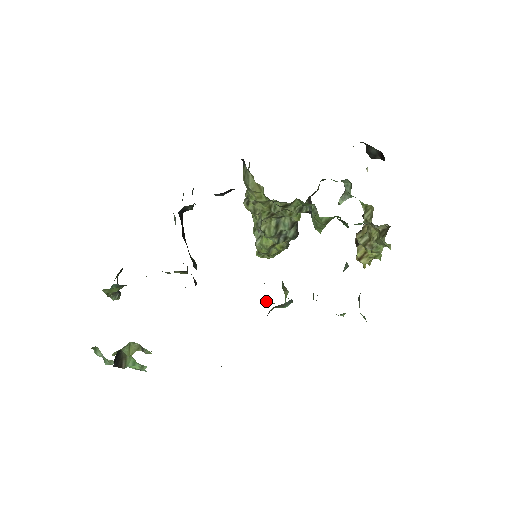
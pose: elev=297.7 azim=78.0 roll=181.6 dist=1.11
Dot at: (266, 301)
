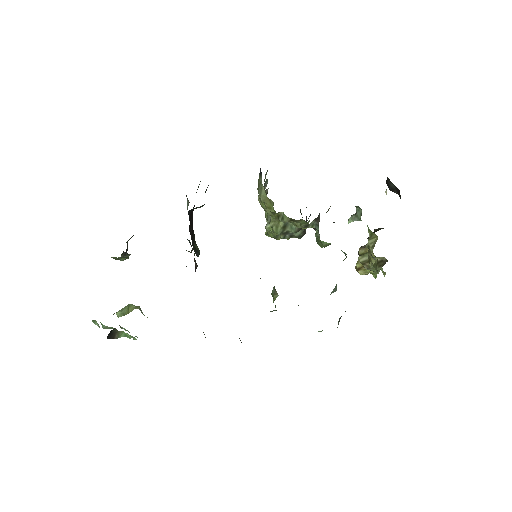
Dot at: occluded
